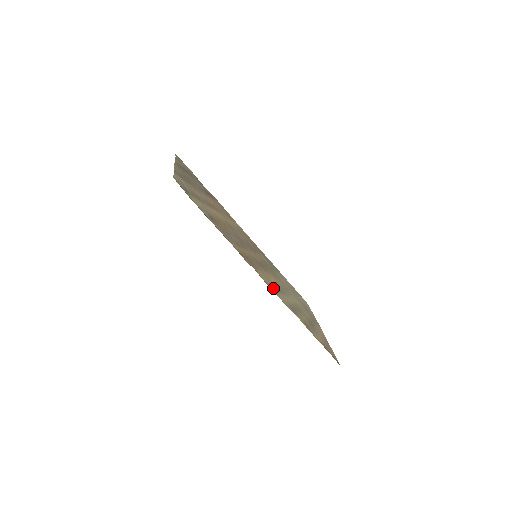
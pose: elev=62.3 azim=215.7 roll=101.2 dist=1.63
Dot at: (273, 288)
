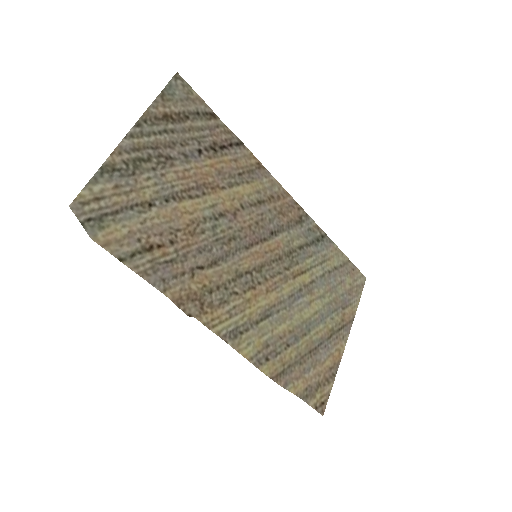
Dot at: (238, 330)
